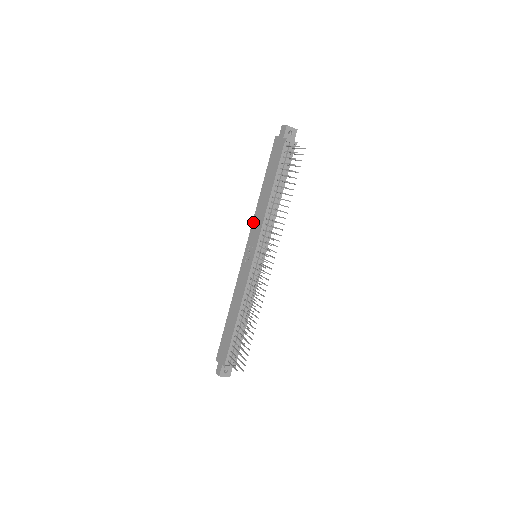
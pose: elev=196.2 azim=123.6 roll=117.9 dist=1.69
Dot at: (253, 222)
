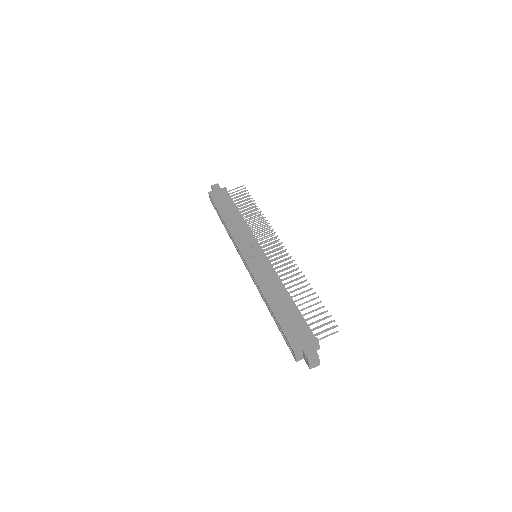
Dot at: (233, 236)
